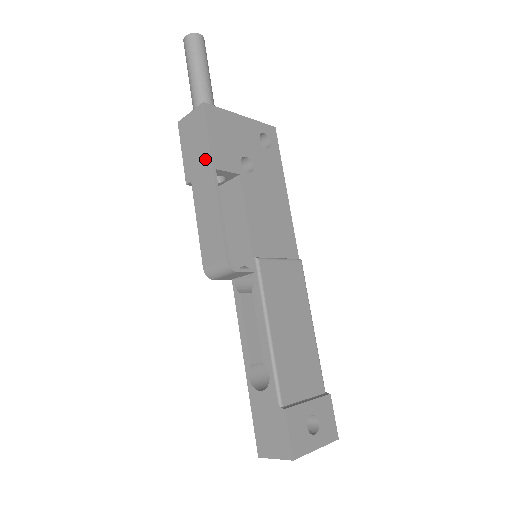
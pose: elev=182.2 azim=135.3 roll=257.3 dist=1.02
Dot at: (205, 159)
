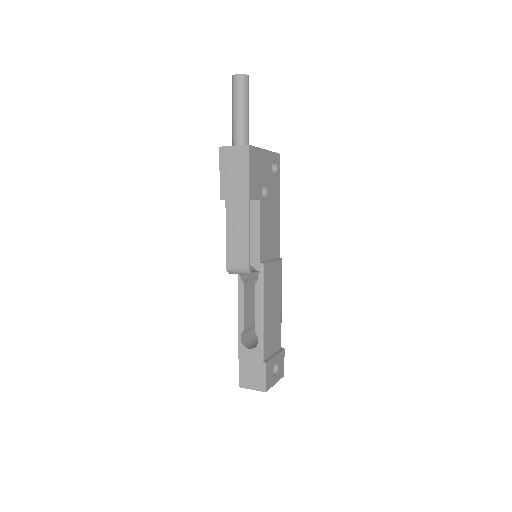
Dot at: (243, 189)
